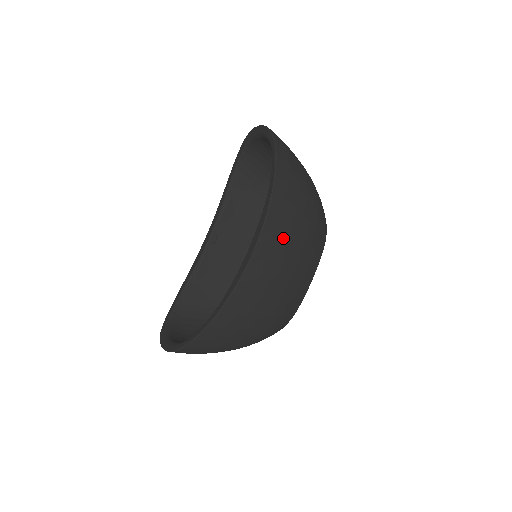
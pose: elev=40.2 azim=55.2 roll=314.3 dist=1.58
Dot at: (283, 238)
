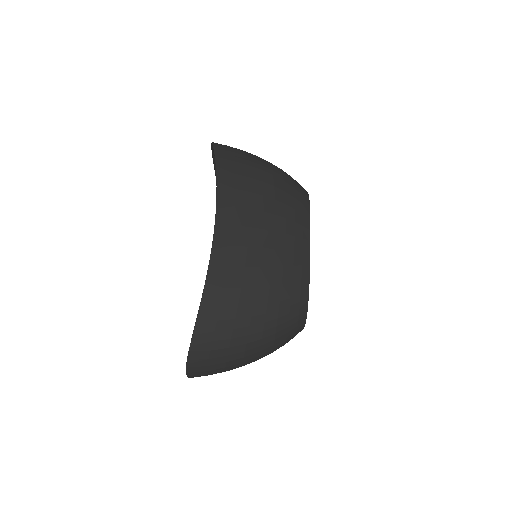
Dot at: (244, 203)
